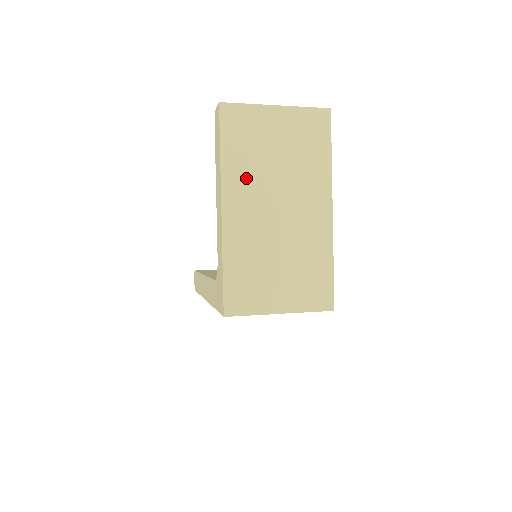
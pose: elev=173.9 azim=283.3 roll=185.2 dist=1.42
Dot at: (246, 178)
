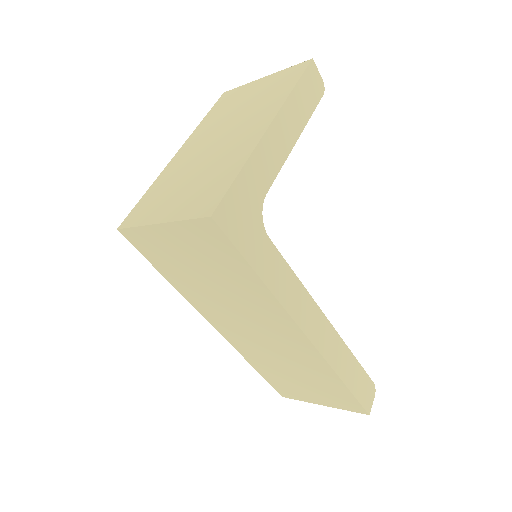
Dot at: (210, 127)
